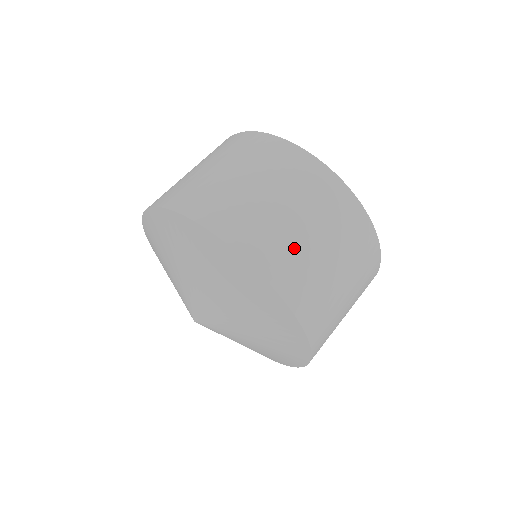
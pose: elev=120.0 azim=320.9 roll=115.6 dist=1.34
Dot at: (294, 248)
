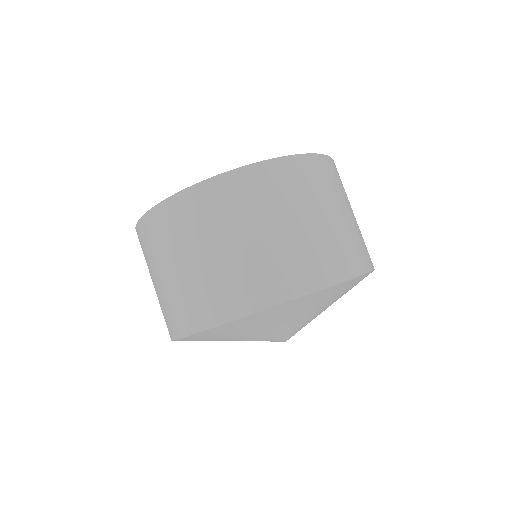
Dot at: (273, 258)
